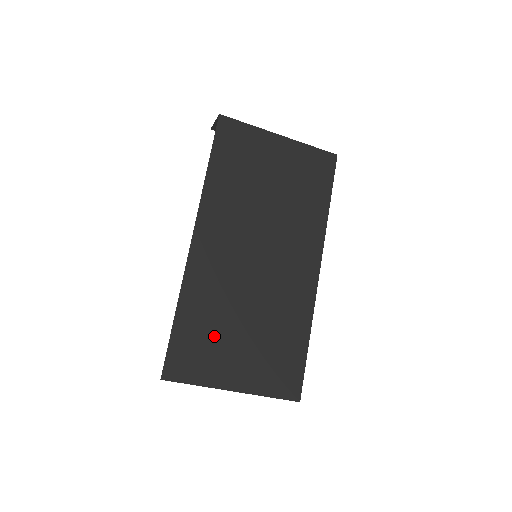
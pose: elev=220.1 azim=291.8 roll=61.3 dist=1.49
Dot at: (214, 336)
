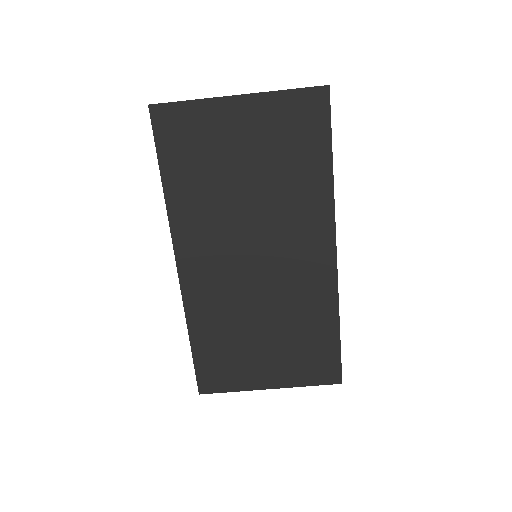
Dot at: (235, 350)
